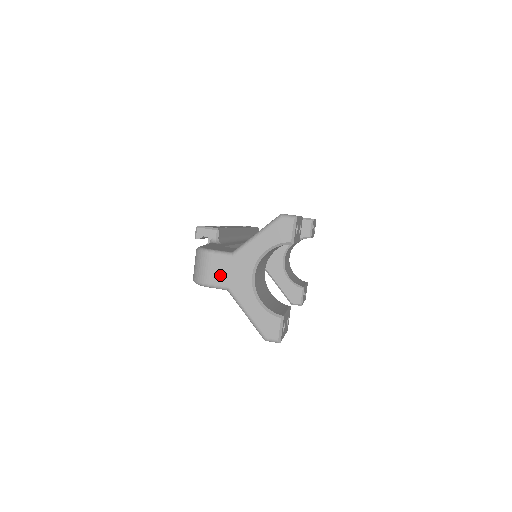
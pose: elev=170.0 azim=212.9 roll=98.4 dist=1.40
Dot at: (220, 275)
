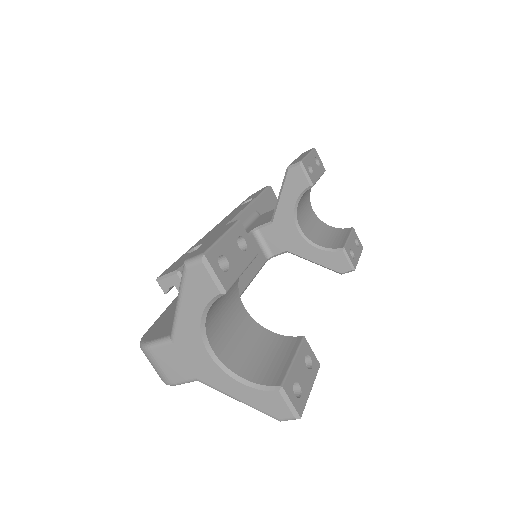
Dot at: (177, 369)
